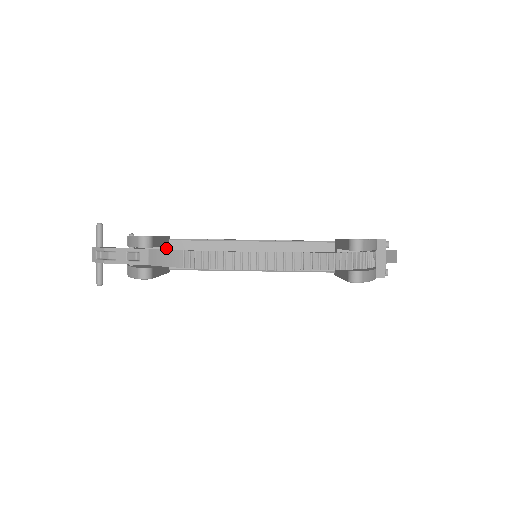
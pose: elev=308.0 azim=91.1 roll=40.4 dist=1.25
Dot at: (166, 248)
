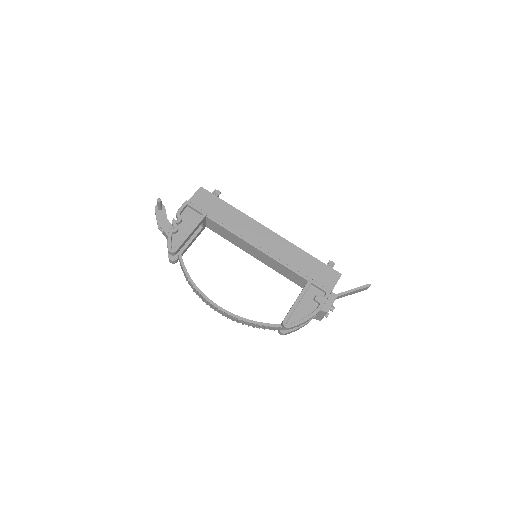
Dot at: (202, 222)
